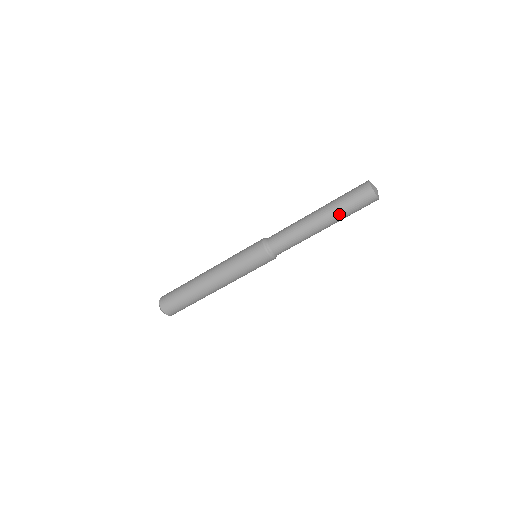
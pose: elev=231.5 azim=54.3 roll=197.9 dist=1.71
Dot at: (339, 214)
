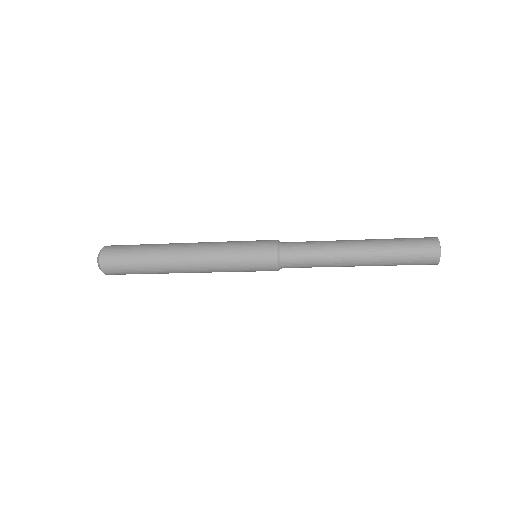
Dot at: (386, 259)
